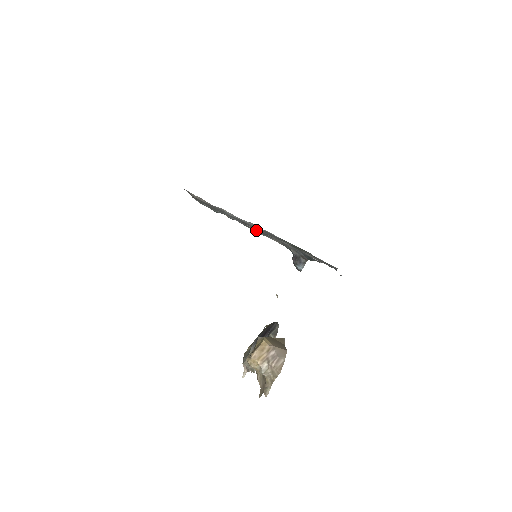
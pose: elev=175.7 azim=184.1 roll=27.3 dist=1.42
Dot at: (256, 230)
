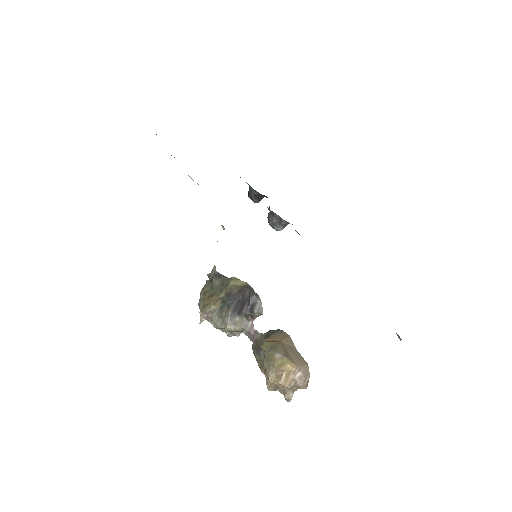
Dot at: occluded
